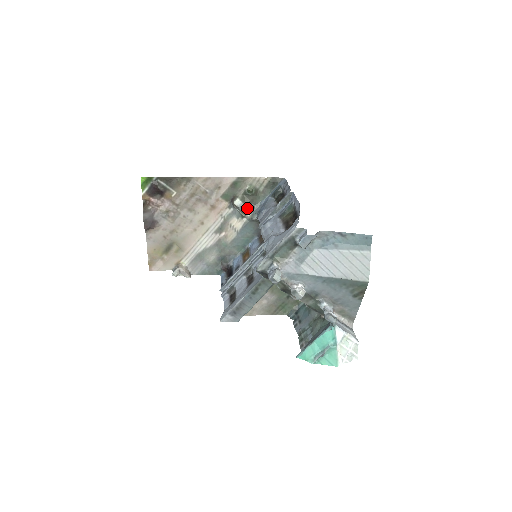
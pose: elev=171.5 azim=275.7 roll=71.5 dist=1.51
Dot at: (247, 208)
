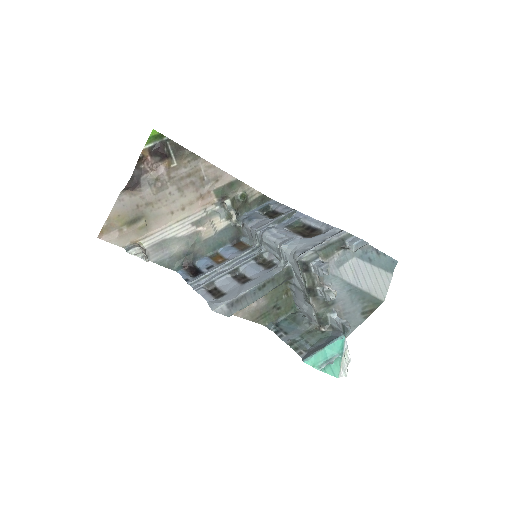
Dot at: (235, 212)
